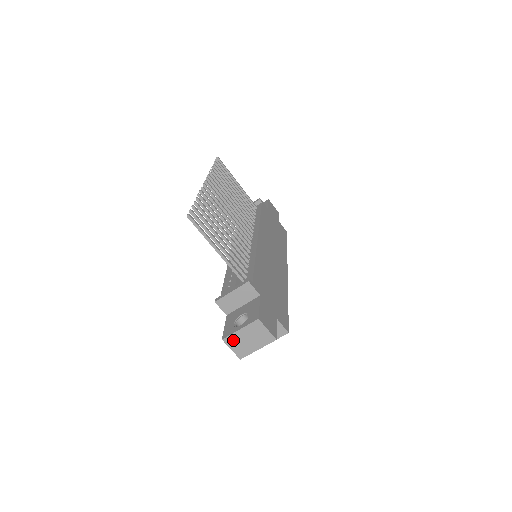
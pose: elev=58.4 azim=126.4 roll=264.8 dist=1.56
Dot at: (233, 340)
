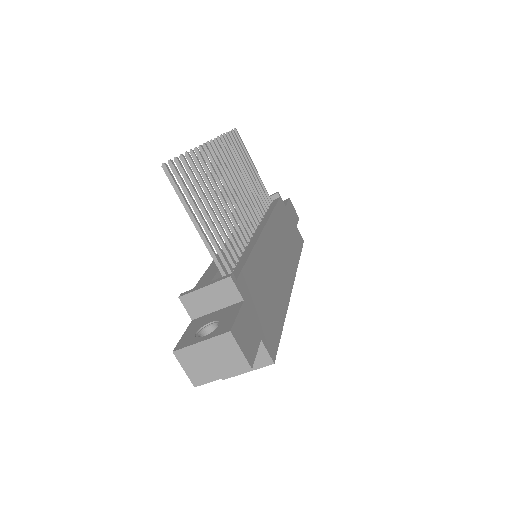
Dot at: (188, 356)
